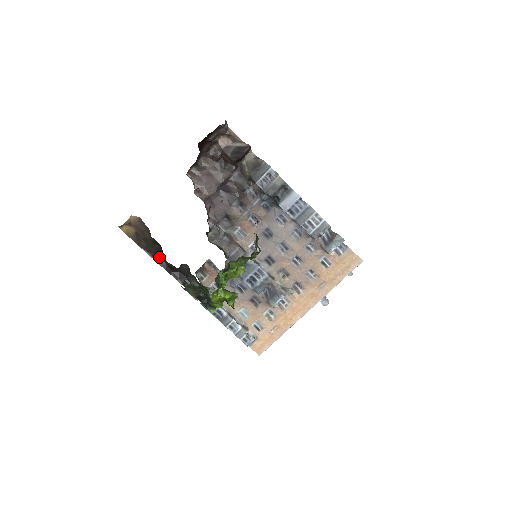
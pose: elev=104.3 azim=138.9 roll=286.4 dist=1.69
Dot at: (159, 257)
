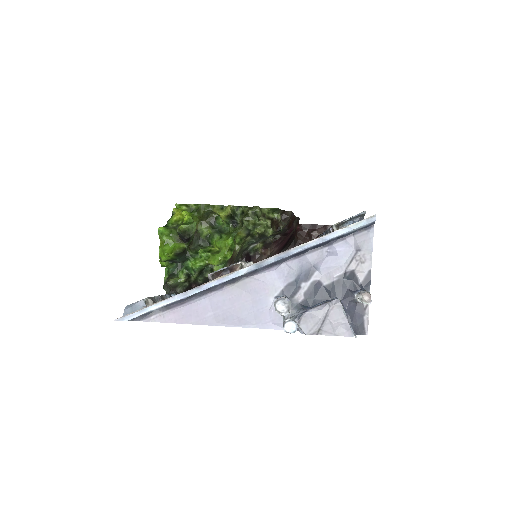
Dot at: occluded
